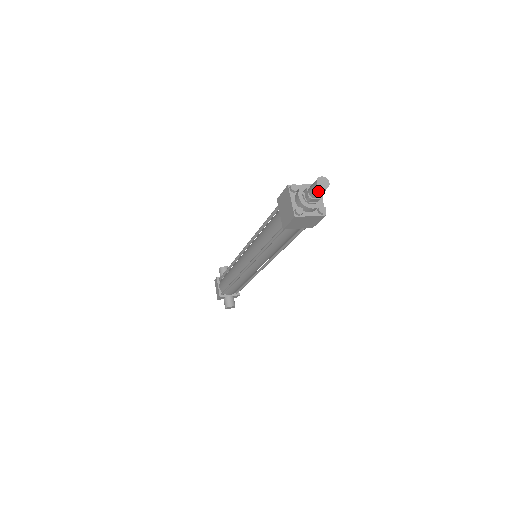
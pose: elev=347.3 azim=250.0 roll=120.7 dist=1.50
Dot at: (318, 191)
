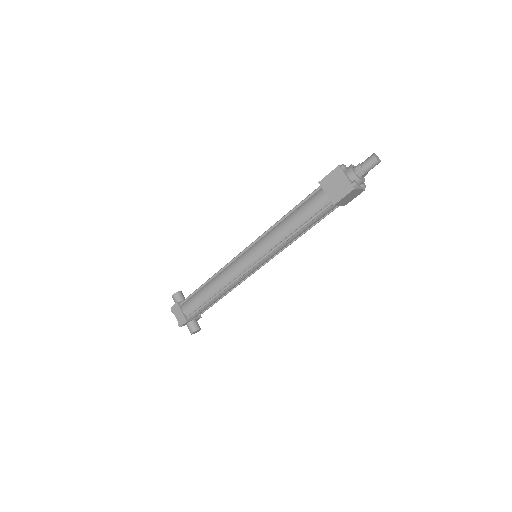
Dot at: (374, 164)
